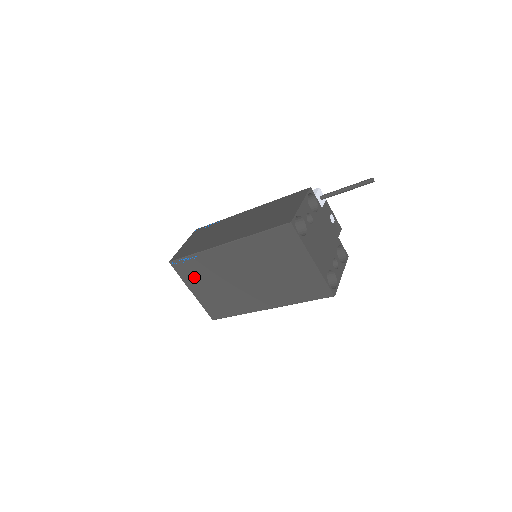
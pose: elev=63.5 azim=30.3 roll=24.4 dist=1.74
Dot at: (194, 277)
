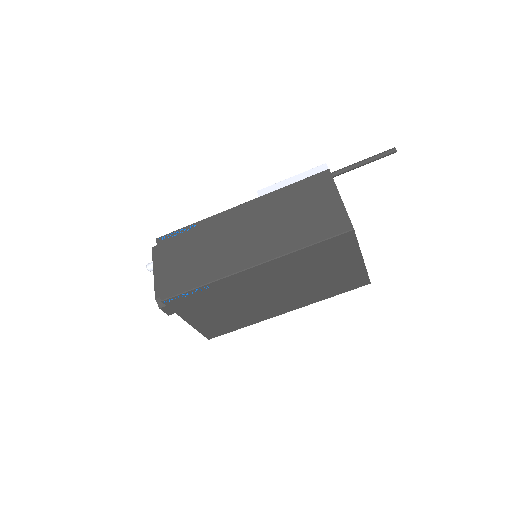
Dot at: (196, 307)
